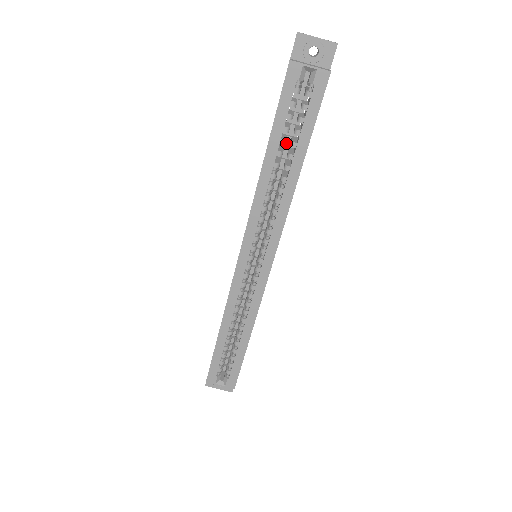
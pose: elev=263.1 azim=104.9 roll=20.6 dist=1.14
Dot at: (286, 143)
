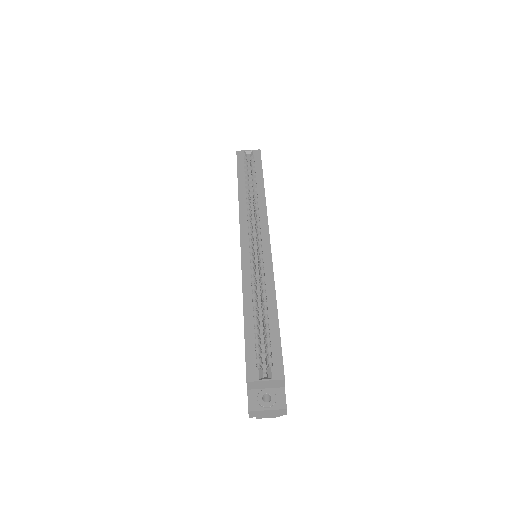
Dot at: (250, 195)
